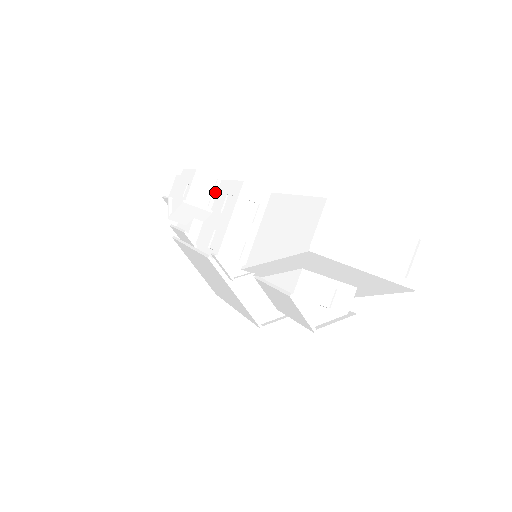
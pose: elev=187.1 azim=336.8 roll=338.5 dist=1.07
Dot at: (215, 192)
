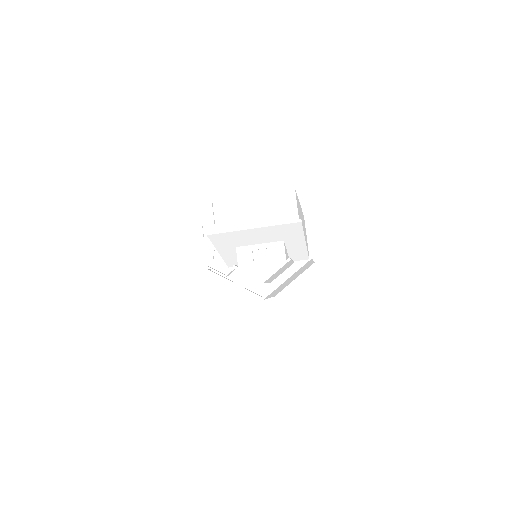
Dot at: occluded
